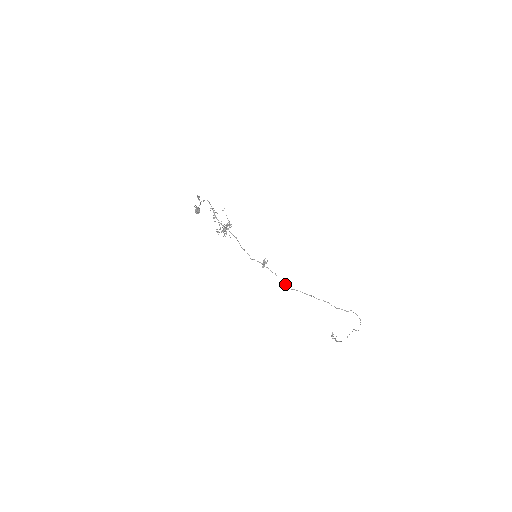
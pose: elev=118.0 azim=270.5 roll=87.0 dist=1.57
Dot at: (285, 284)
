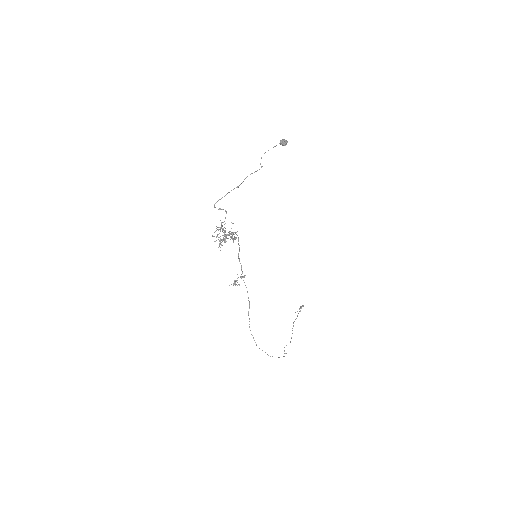
Dot at: (248, 297)
